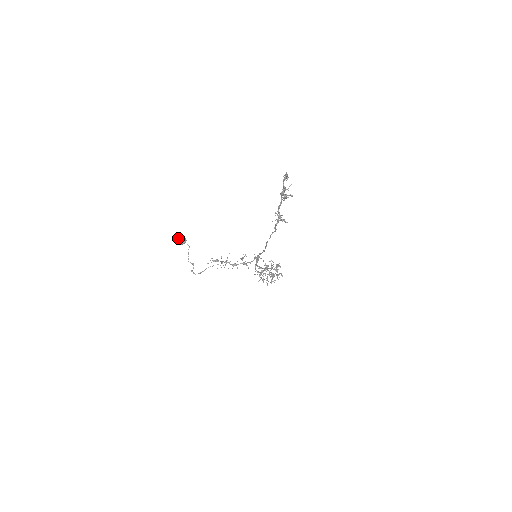
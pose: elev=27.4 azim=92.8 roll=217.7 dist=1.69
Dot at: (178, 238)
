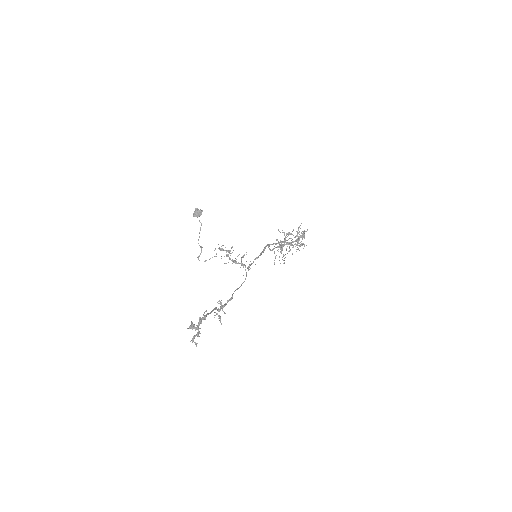
Dot at: occluded
